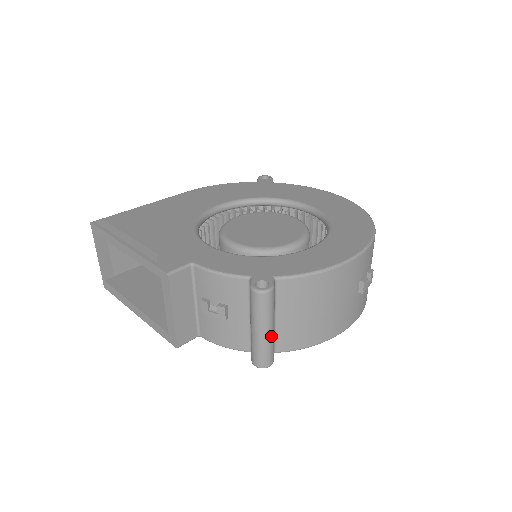
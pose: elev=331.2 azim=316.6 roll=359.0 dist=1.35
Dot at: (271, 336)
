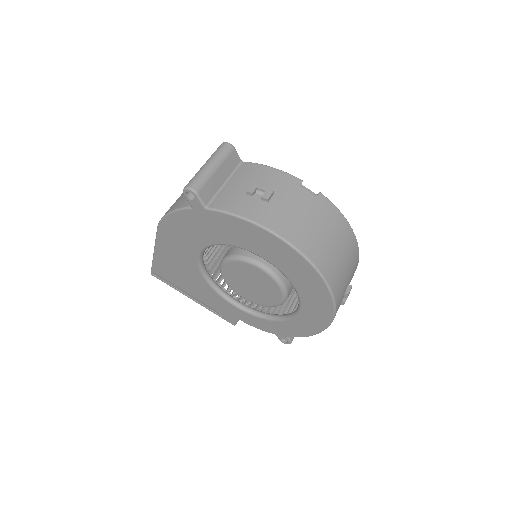
Dot at: occluded
